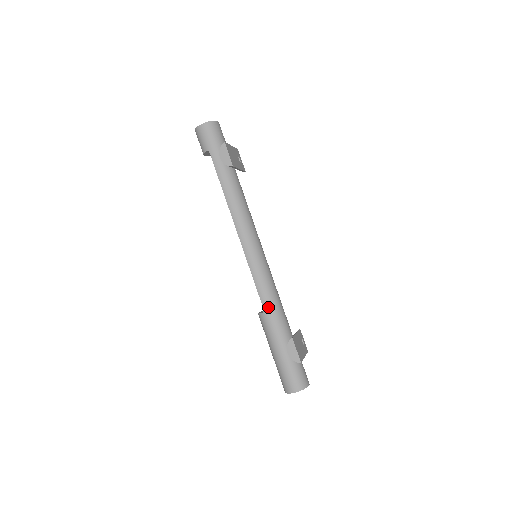
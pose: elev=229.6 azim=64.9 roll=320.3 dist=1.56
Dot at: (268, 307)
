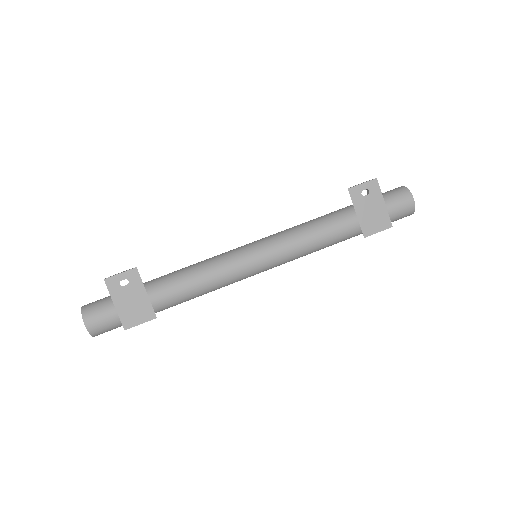
Dot at: occluded
